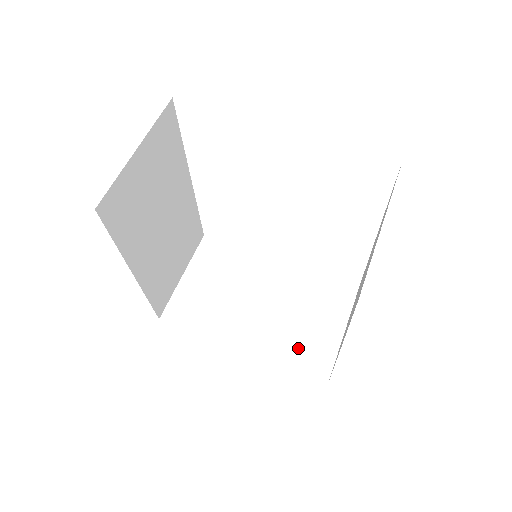
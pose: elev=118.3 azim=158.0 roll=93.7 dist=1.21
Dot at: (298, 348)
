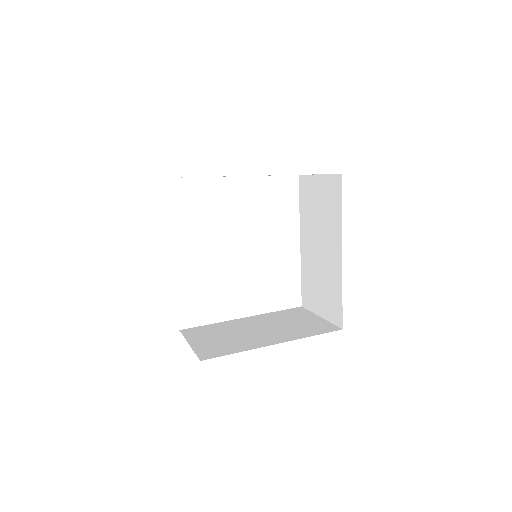
Dot at: (308, 330)
